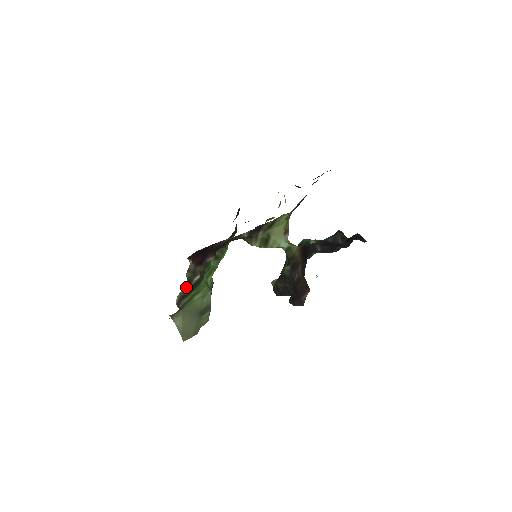
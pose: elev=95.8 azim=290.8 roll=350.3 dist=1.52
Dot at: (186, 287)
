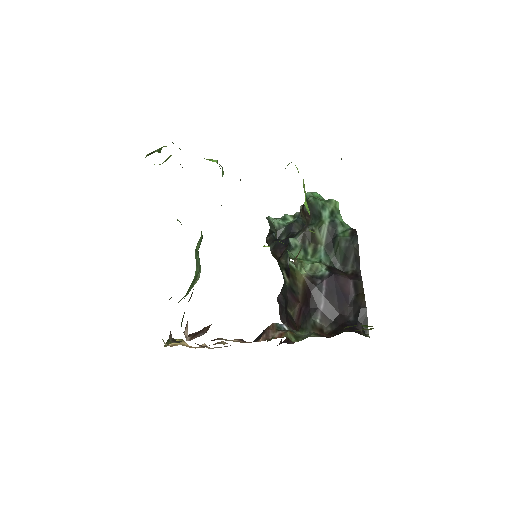
Dot at: occluded
